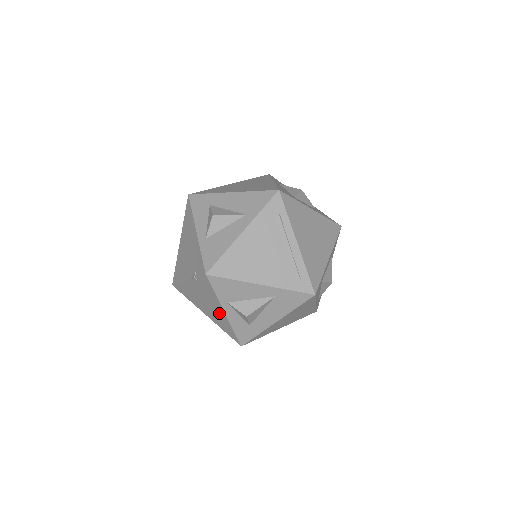
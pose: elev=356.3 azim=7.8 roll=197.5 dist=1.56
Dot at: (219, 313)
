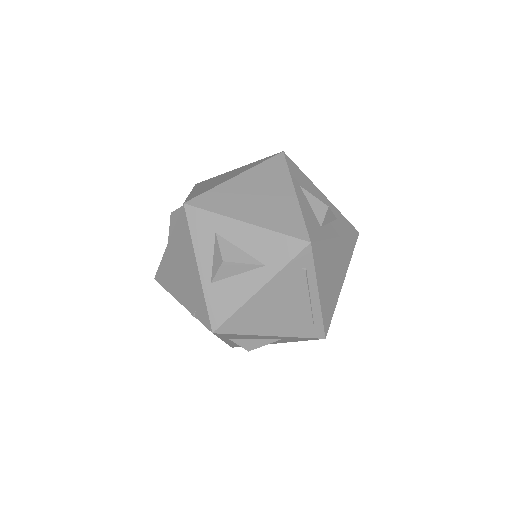
Dot at: occluded
